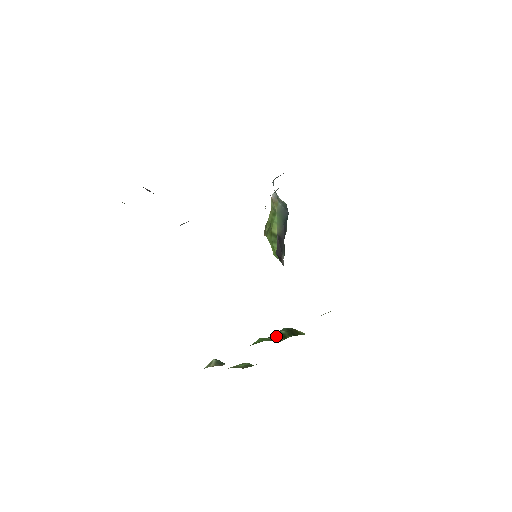
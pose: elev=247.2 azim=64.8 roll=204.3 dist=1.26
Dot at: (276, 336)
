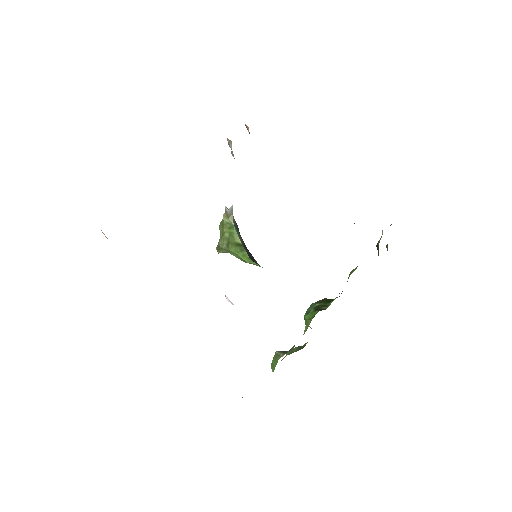
Dot at: (316, 309)
